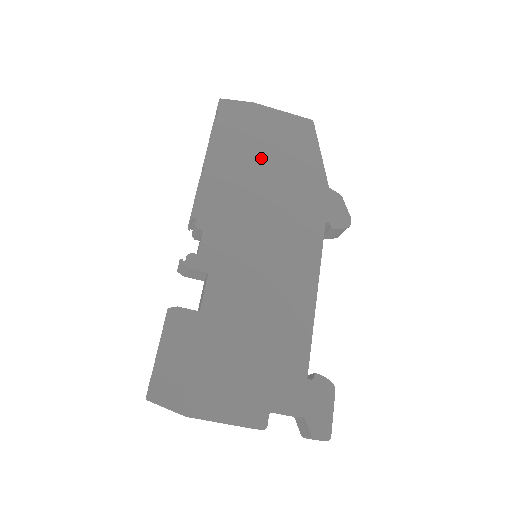
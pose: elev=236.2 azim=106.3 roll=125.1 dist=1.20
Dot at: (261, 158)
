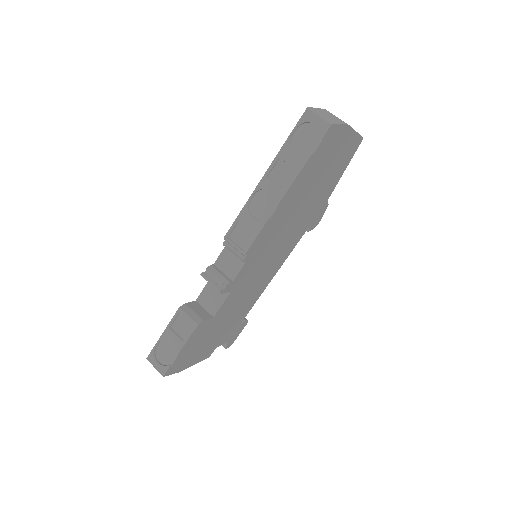
Dot at: (314, 186)
